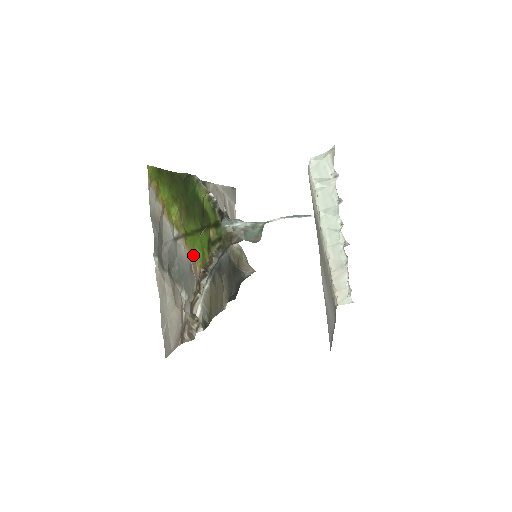
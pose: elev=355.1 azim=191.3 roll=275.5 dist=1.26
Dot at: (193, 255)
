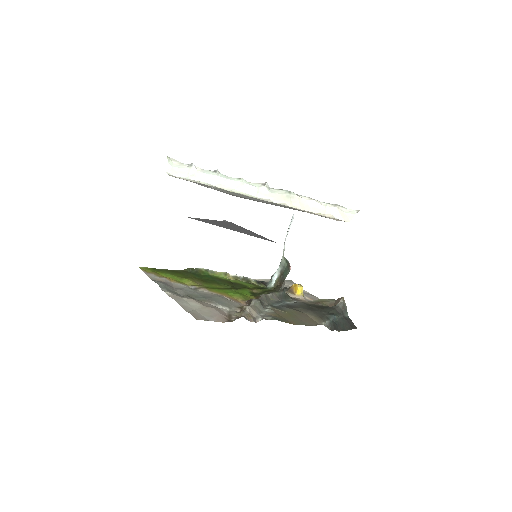
Dot at: (227, 296)
